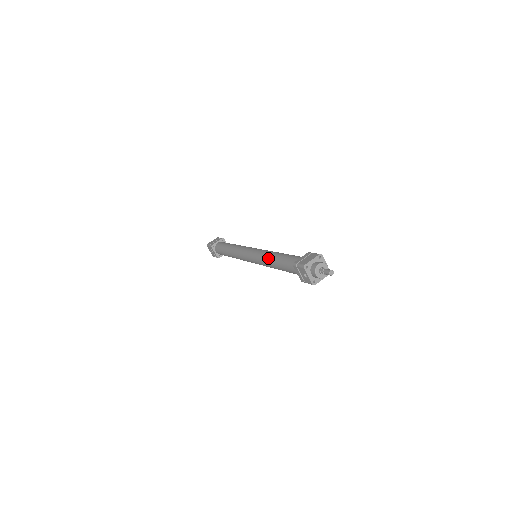
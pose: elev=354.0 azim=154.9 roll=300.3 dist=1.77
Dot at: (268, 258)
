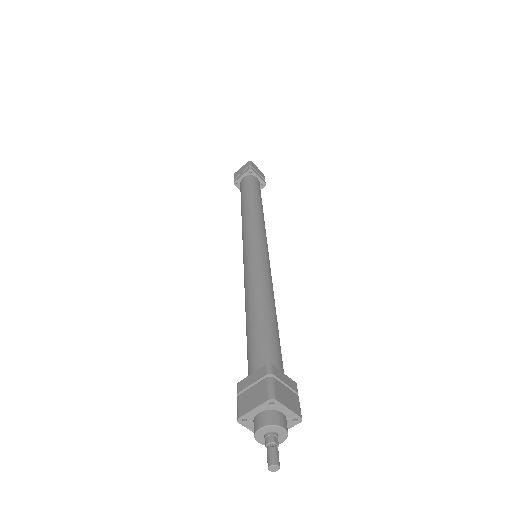
Dot at: occluded
